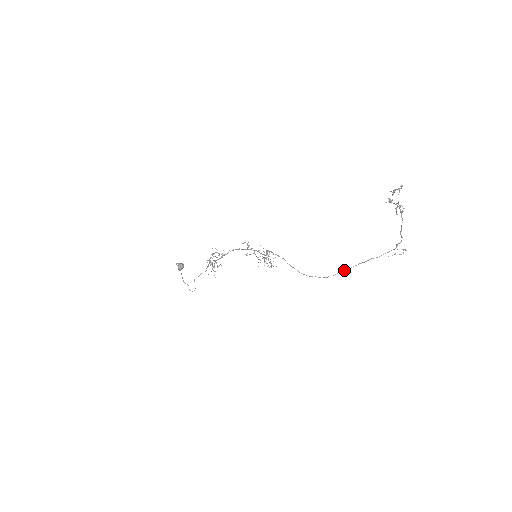
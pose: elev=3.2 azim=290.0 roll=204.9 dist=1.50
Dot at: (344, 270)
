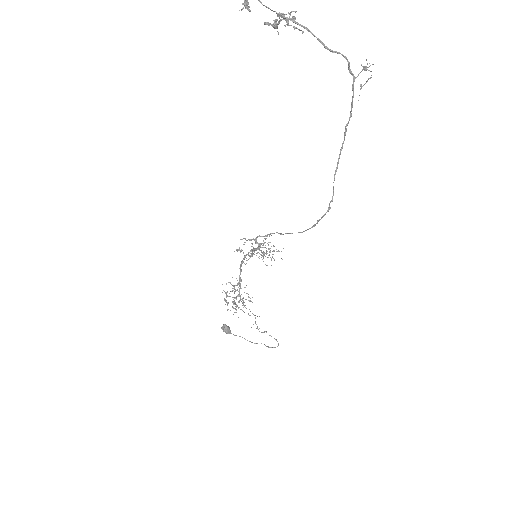
Dot at: occluded
